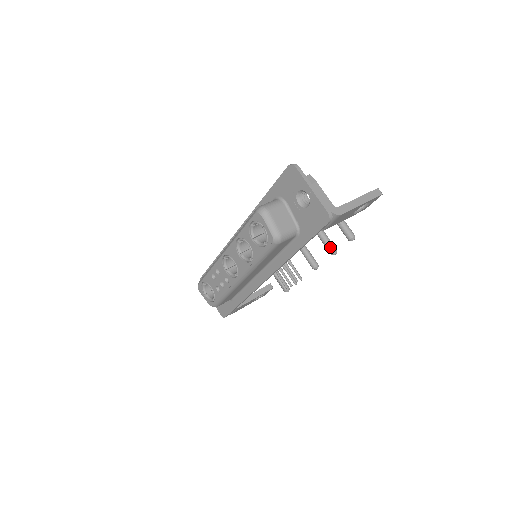
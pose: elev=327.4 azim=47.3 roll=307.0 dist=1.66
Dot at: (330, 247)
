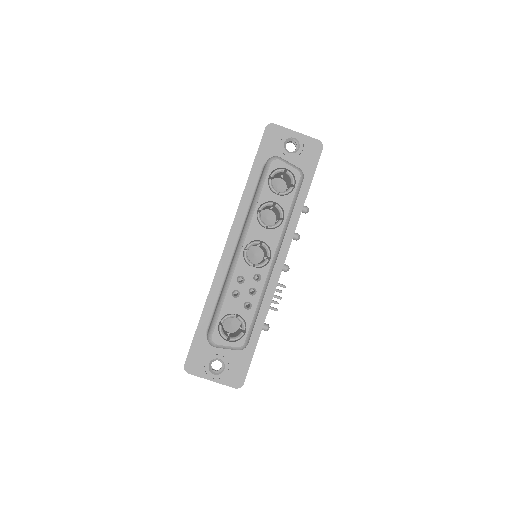
Dot at: occluded
